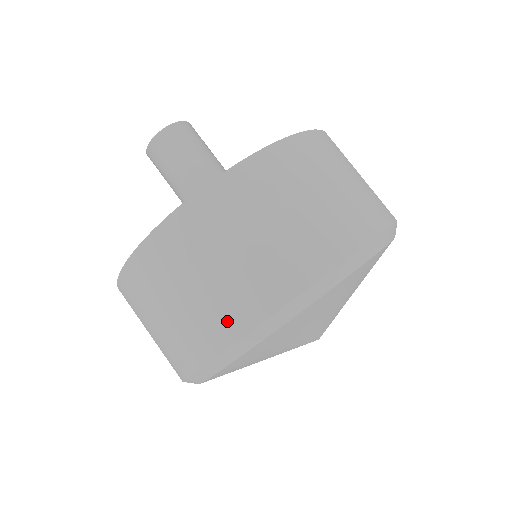
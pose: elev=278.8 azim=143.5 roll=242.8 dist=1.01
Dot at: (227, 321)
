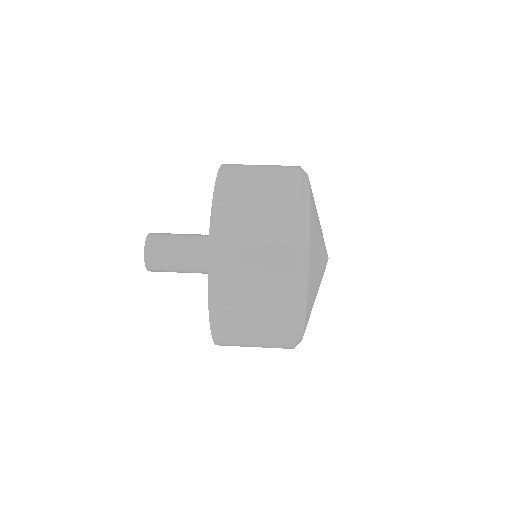
Dot at: (288, 170)
